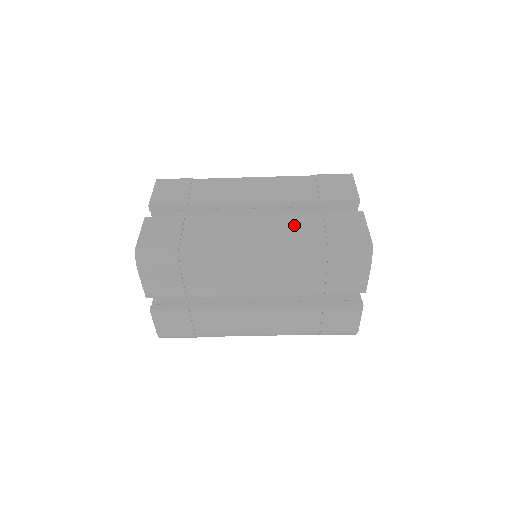
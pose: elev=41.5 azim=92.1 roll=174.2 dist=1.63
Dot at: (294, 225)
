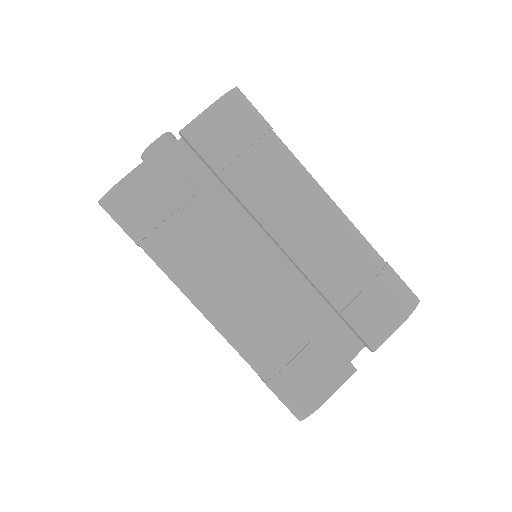
Dot at: occluded
